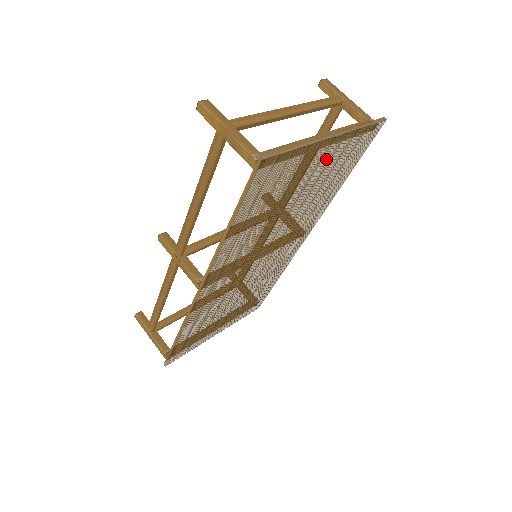
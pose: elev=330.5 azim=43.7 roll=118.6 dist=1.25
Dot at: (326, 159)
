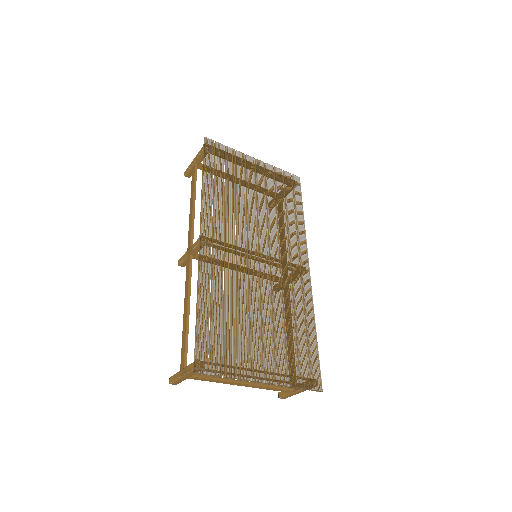
Dot at: (262, 175)
